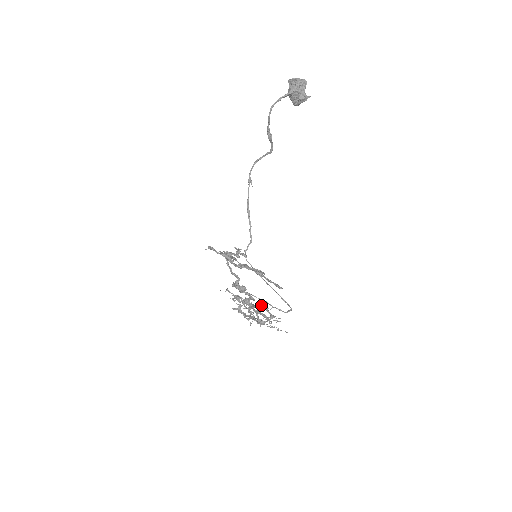
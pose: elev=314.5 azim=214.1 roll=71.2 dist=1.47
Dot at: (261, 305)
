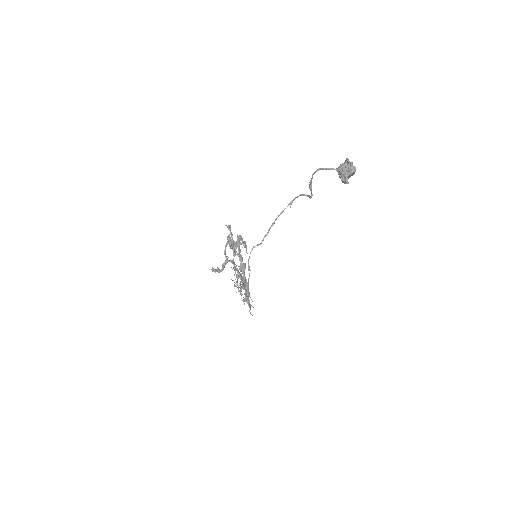
Dot at: (240, 287)
